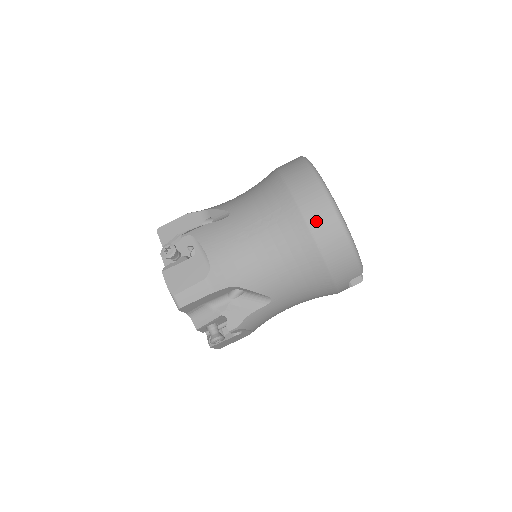
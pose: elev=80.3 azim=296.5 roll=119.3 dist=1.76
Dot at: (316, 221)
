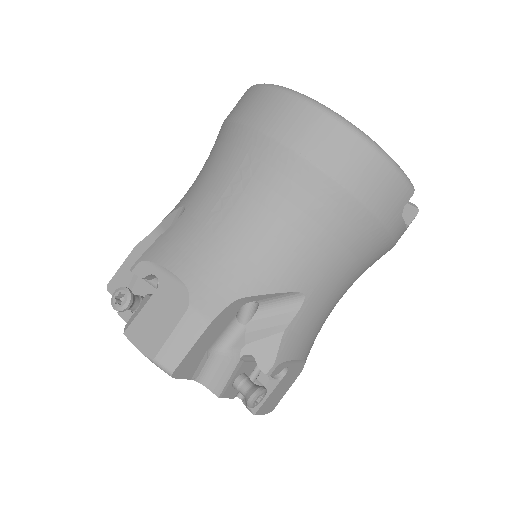
Dot at: (306, 140)
